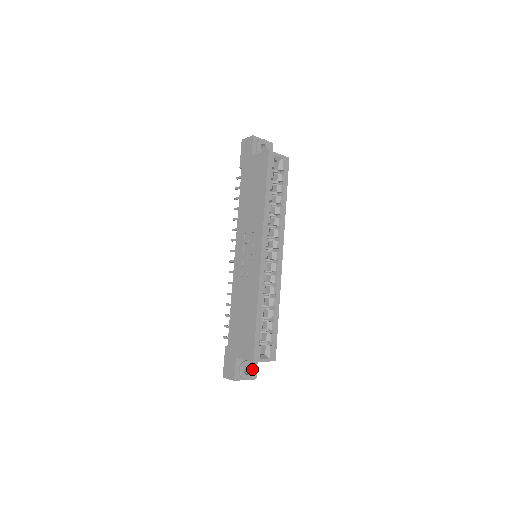
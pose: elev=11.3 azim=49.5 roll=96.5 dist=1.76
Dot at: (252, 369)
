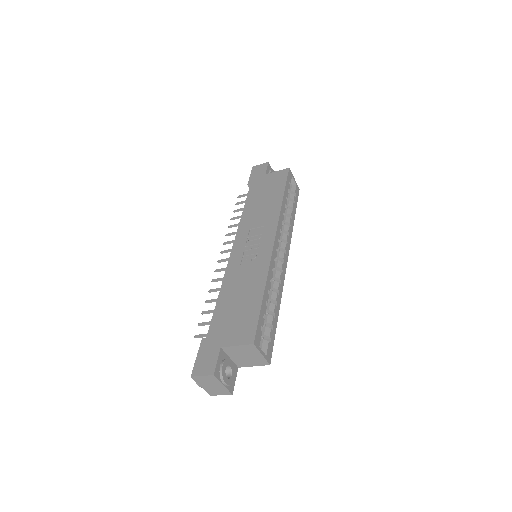
Dot at: (232, 375)
